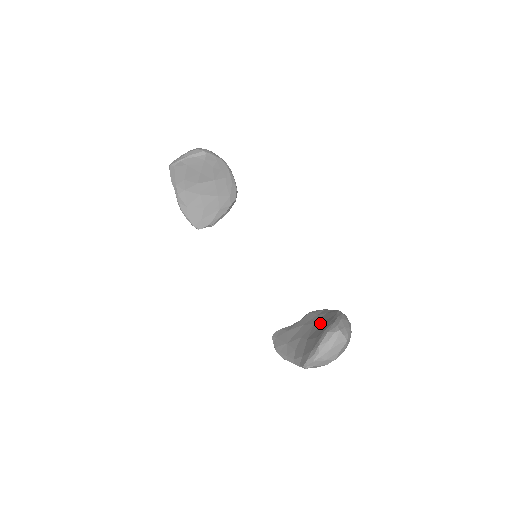
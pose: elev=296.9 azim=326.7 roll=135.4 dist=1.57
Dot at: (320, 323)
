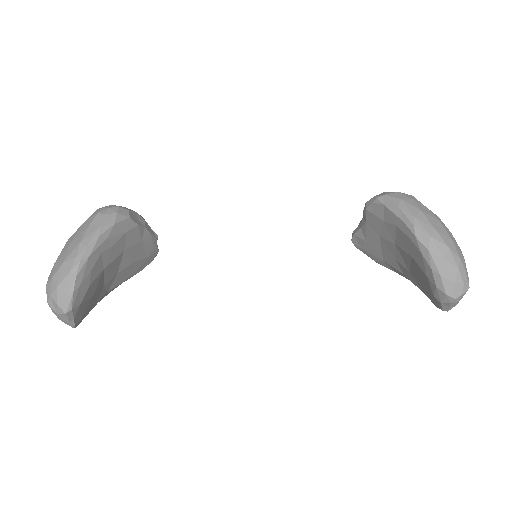
Dot at: (407, 255)
